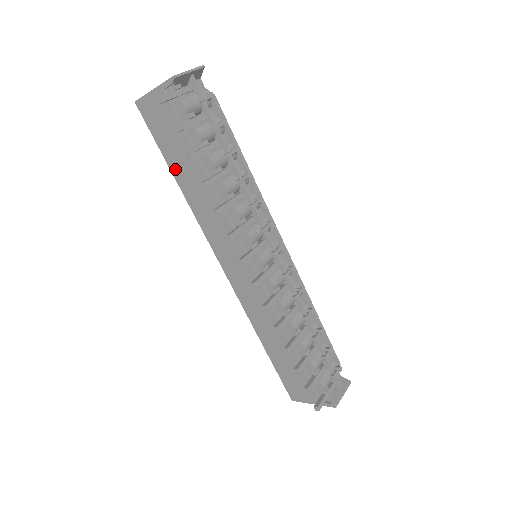
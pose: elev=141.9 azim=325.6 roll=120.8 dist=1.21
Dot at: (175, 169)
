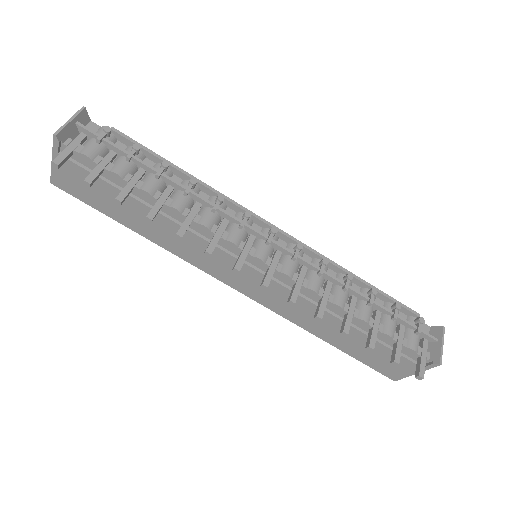
Dot at: (125, 221)
